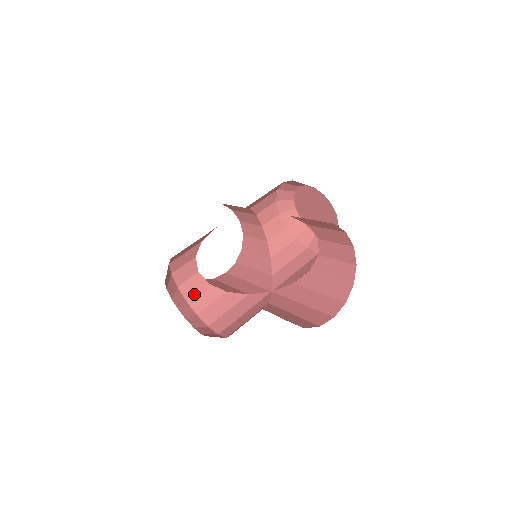
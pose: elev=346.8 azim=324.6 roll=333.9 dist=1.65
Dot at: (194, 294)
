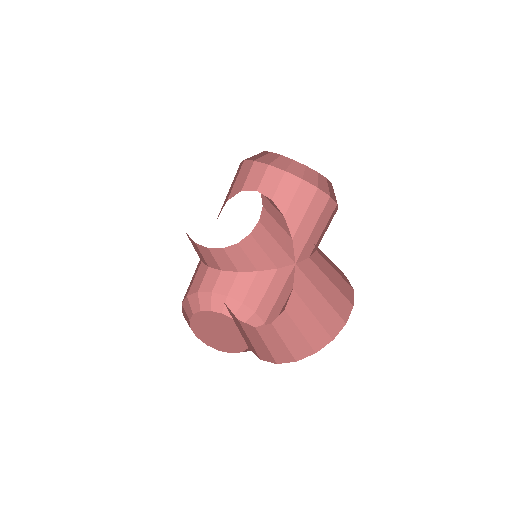
Dot at: (230, 287)
